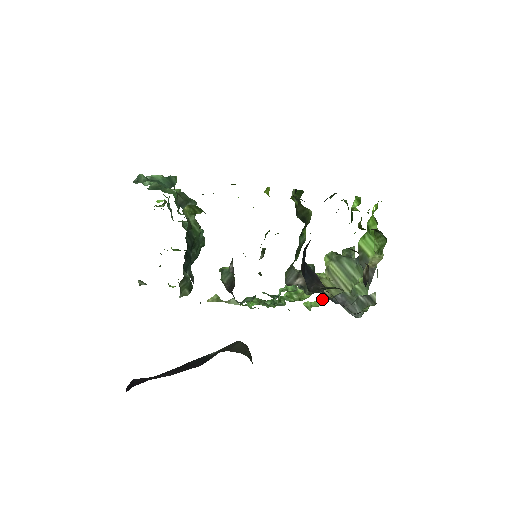
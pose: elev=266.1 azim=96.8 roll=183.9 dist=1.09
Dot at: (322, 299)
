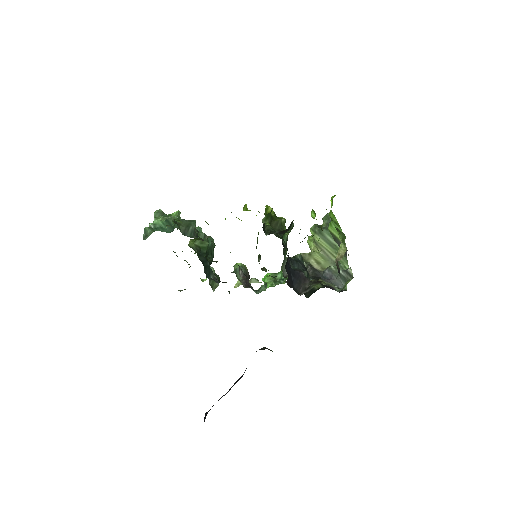
Dot at: occluded
